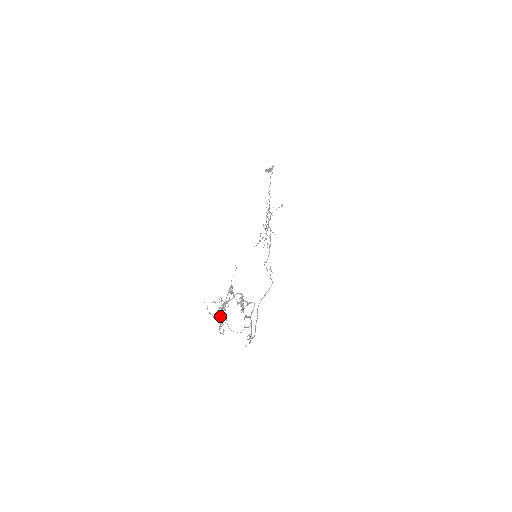
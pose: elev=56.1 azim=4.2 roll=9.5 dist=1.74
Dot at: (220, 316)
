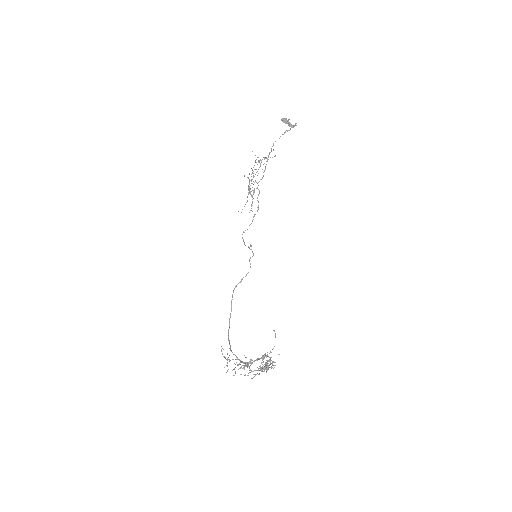
Dot at: occluded
